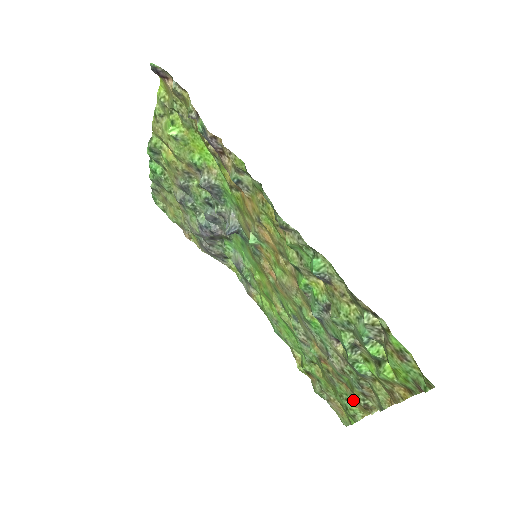
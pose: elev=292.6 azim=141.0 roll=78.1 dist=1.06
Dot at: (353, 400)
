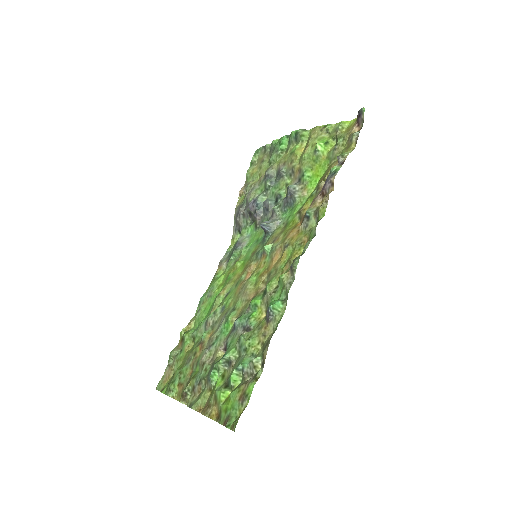
Dot at: (183, 383)
